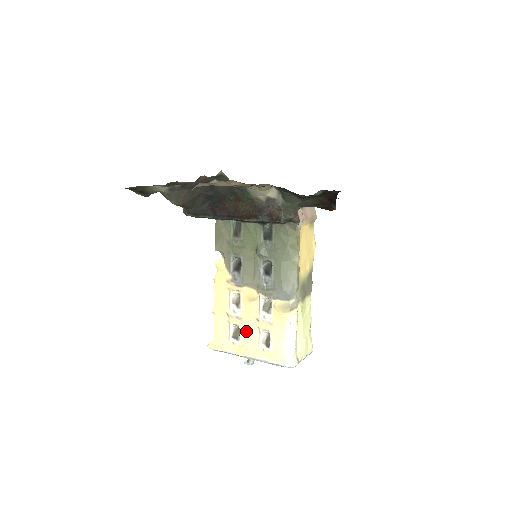
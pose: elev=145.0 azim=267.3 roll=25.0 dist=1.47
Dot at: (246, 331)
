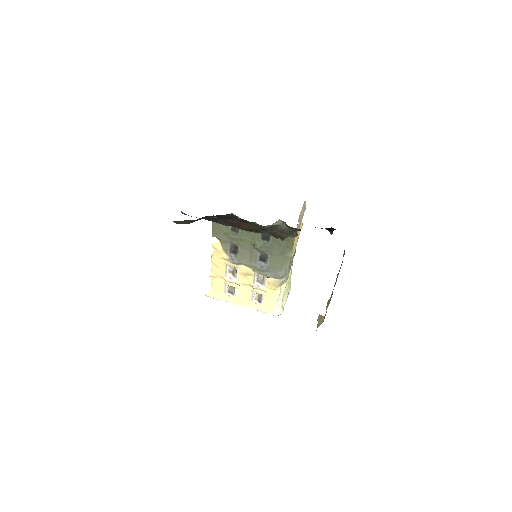
Dot at: (241, 291)
